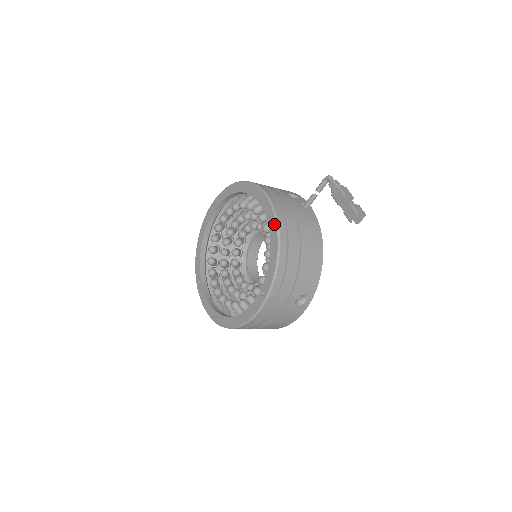
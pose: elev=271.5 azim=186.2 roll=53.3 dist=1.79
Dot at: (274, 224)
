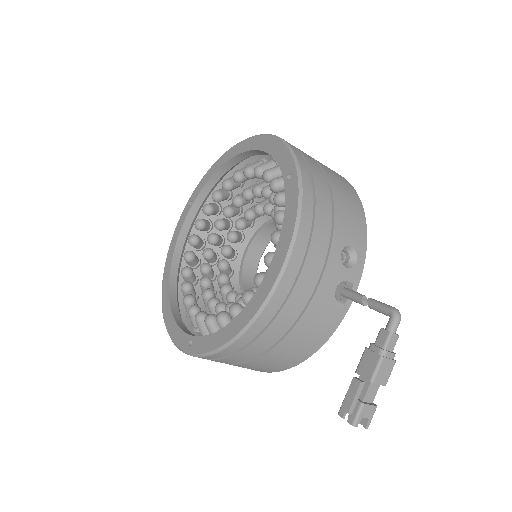
Dot at: (256, 307)
